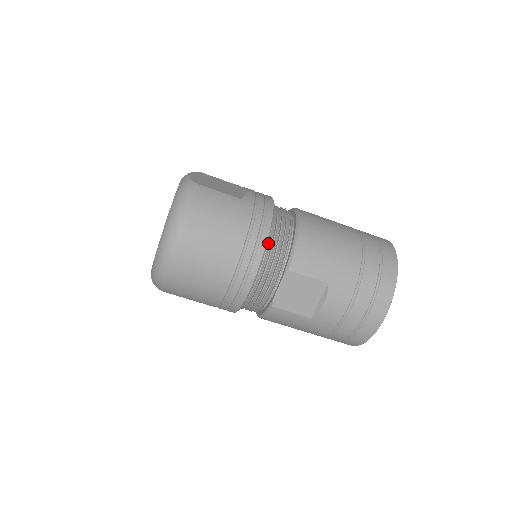
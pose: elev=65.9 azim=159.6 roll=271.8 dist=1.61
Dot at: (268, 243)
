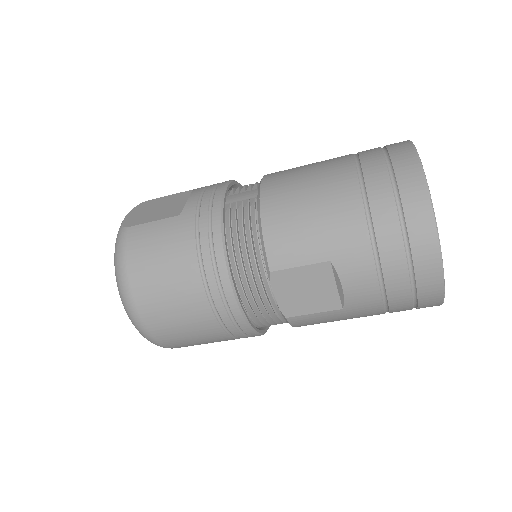
Dot at: (232, 250)
